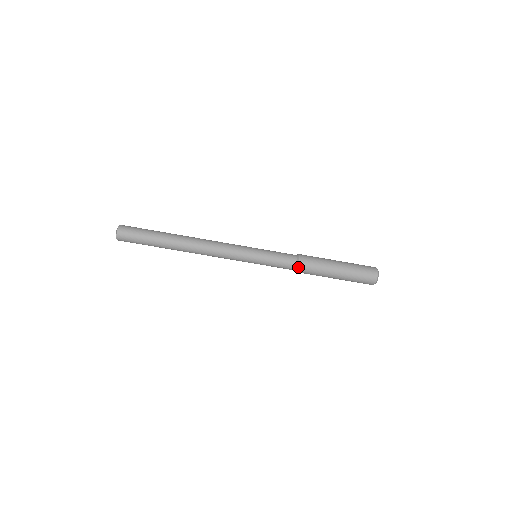
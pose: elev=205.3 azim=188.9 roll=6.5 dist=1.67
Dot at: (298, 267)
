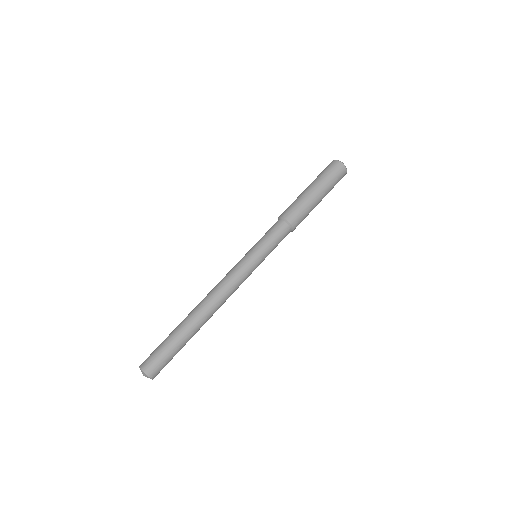
Dot at: (293, 228)
